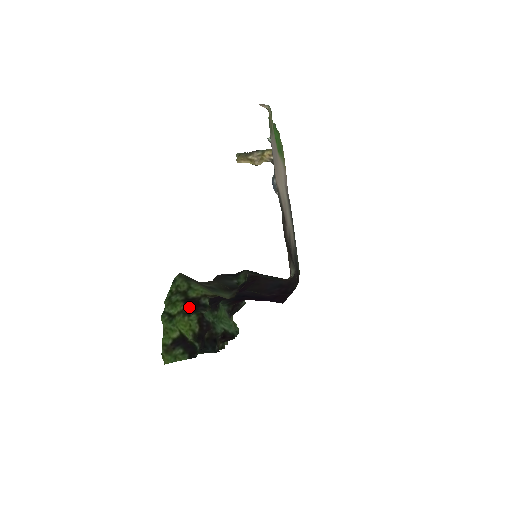
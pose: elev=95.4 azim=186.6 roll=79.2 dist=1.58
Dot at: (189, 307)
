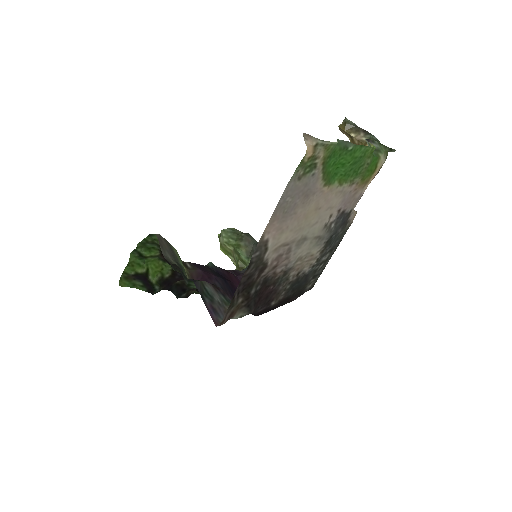
Dot at: occluded
